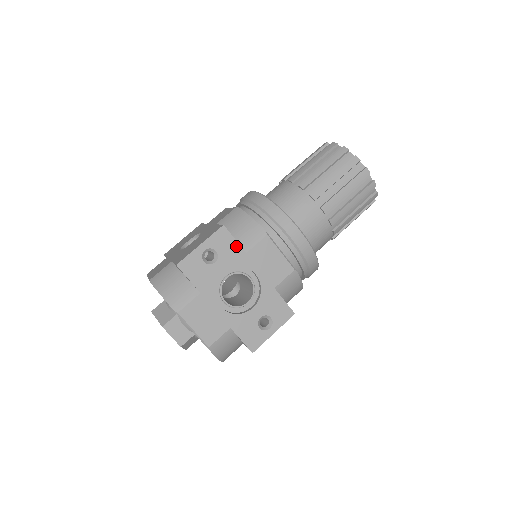
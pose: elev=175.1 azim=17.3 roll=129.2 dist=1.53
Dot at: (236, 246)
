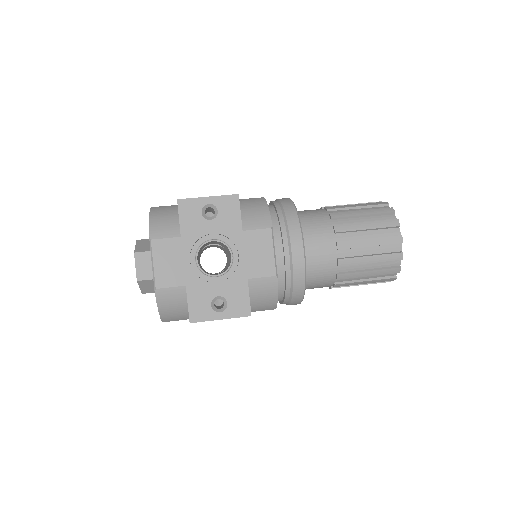
Dot at: (238, 219)
